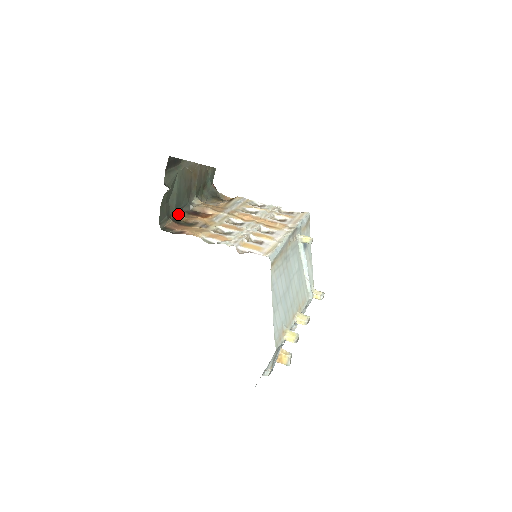
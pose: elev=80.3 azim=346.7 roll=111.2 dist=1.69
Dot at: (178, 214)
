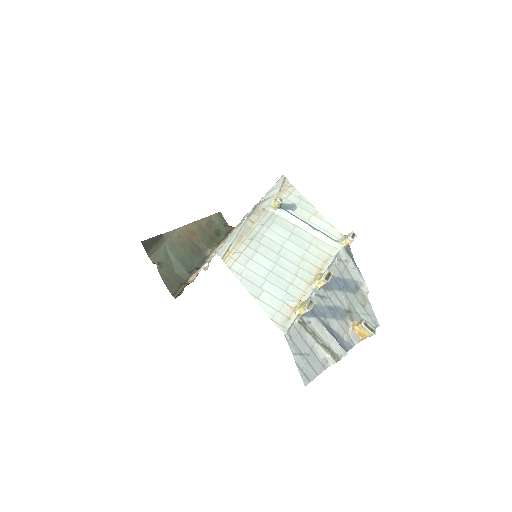
Dot at: occluded
